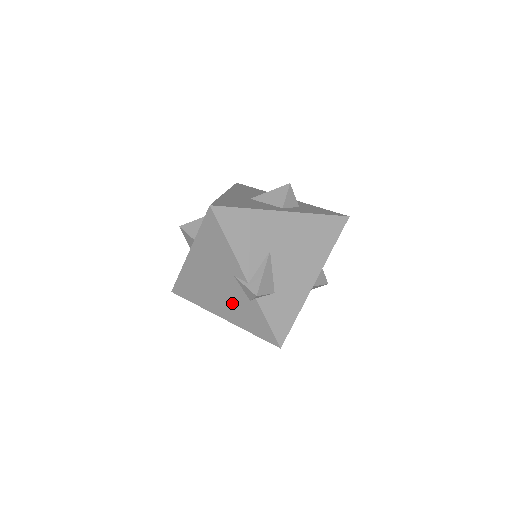
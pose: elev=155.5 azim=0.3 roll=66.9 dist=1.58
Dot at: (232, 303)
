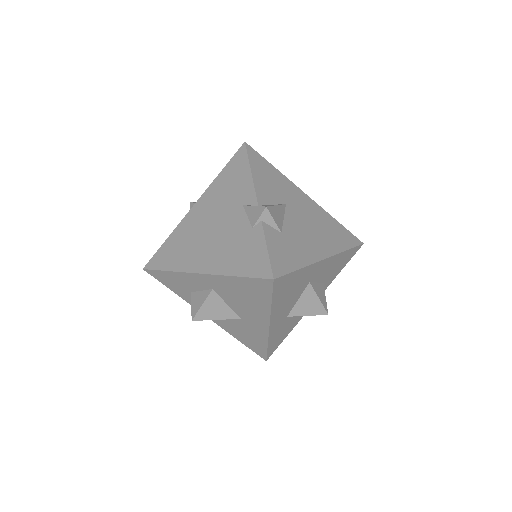
Dot at: (225, 243)
